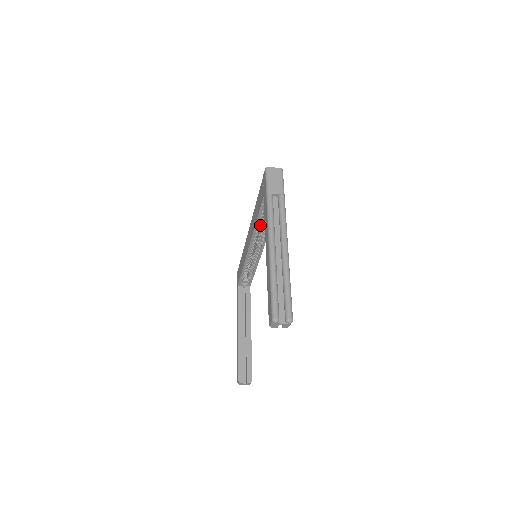
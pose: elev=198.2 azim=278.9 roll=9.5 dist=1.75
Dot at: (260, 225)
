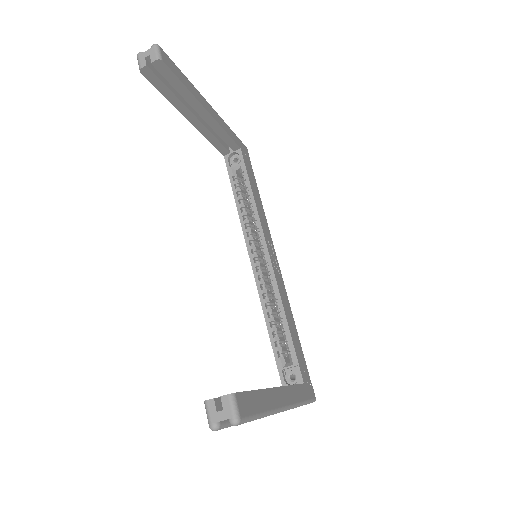
Dot at: occluded
